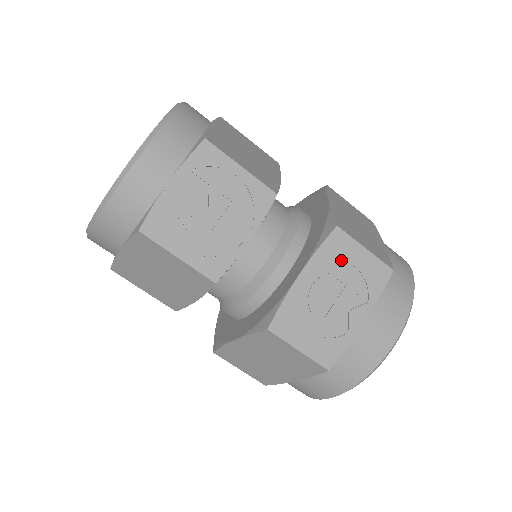
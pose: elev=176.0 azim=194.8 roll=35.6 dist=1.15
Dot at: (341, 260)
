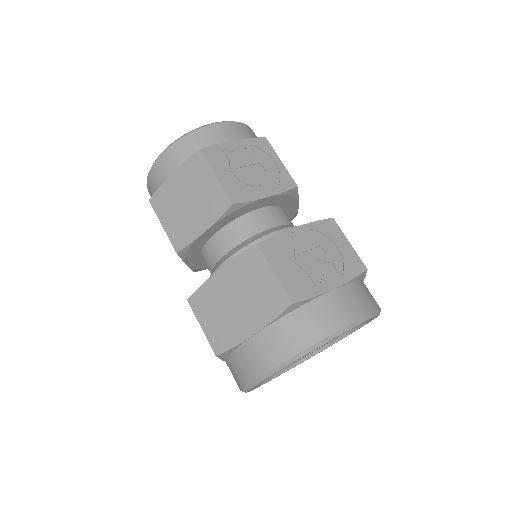
Dot at: (329, 239)
